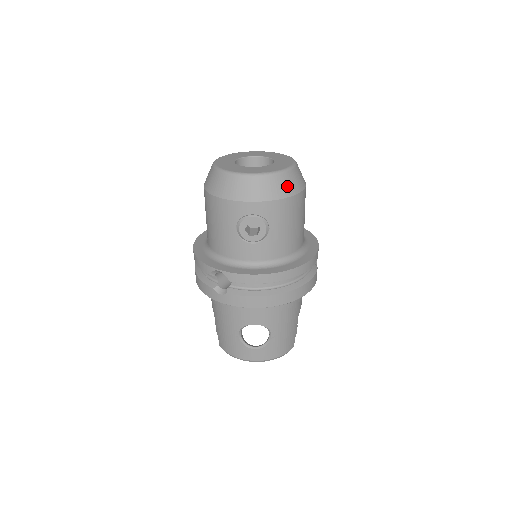
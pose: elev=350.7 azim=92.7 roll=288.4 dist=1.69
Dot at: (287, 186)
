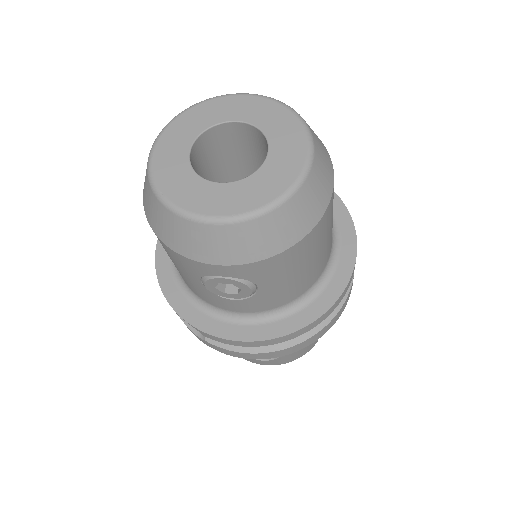
Dot at: (286, 229)
